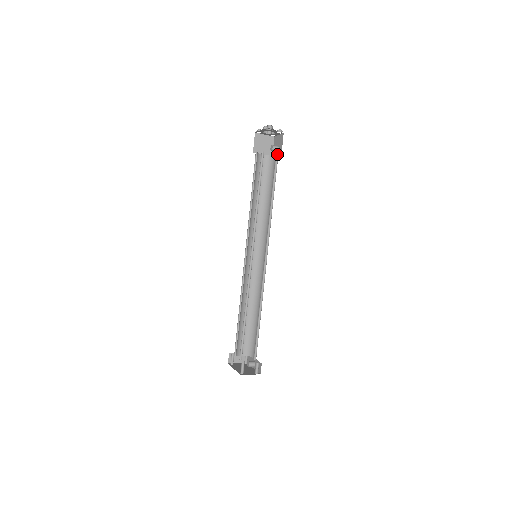
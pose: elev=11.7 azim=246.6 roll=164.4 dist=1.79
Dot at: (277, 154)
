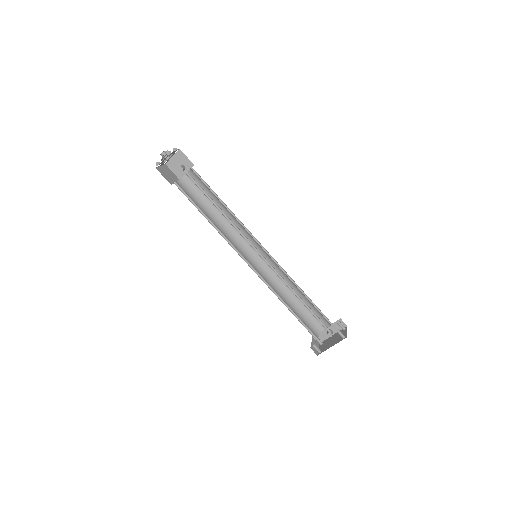
Dot at: (191, 169)
